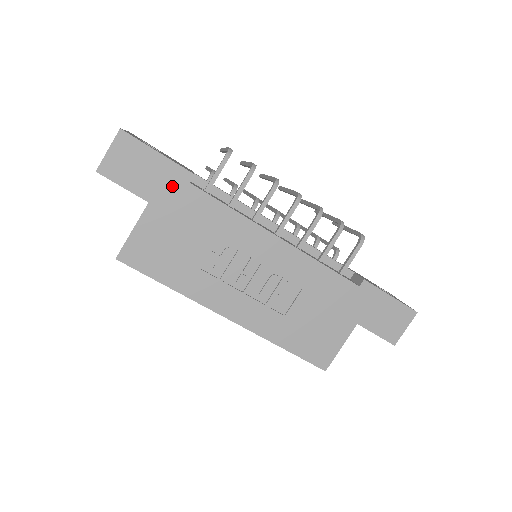
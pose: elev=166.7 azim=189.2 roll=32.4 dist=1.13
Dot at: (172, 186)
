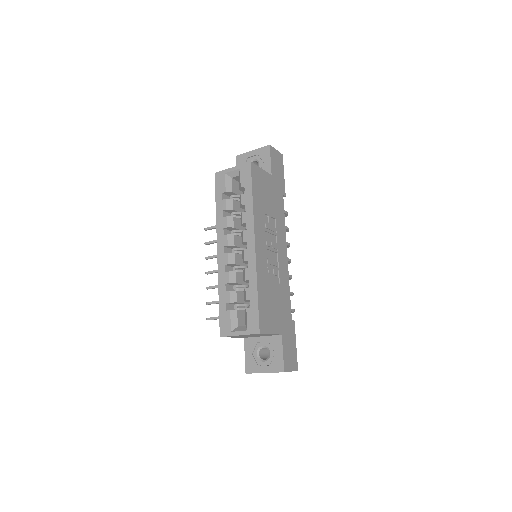
Dot at: (279, 186)
